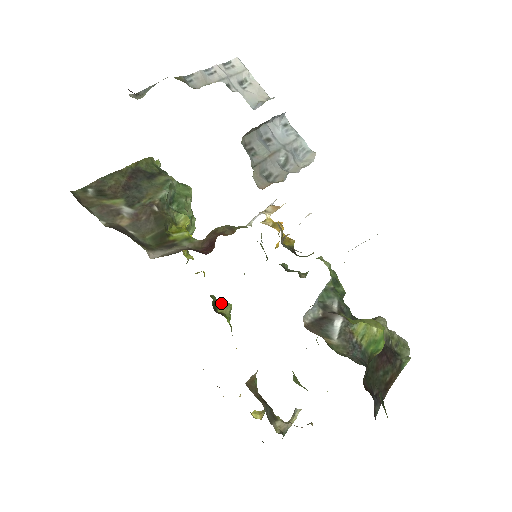
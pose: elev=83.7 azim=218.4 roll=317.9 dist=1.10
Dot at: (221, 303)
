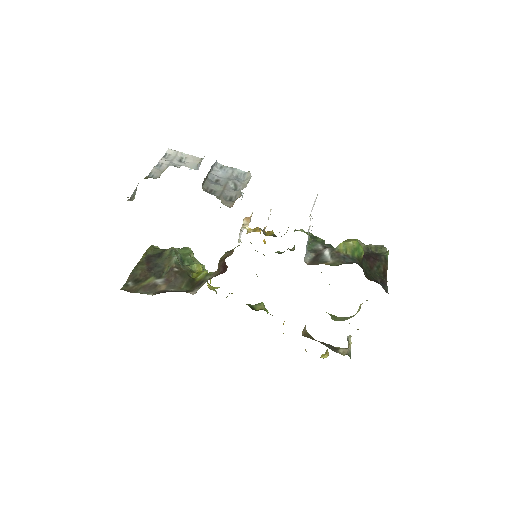
Dot at: (255, 305)
